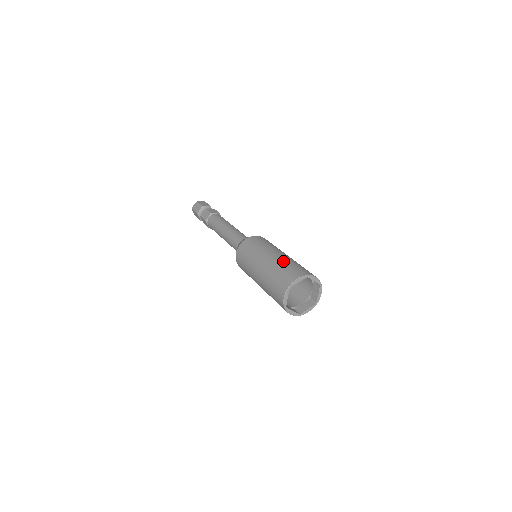
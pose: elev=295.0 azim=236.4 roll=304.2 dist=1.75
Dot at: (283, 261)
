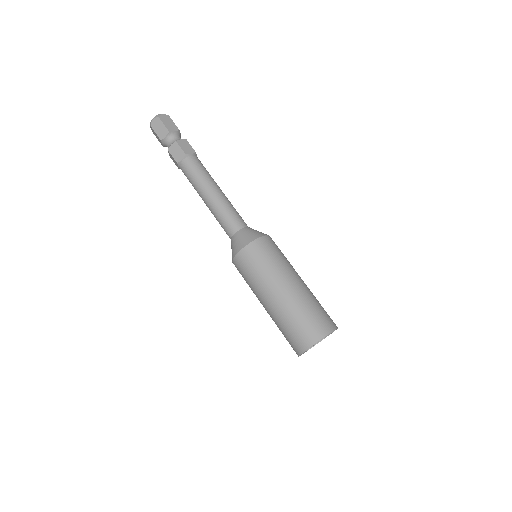
Dot at: (303, 302)
